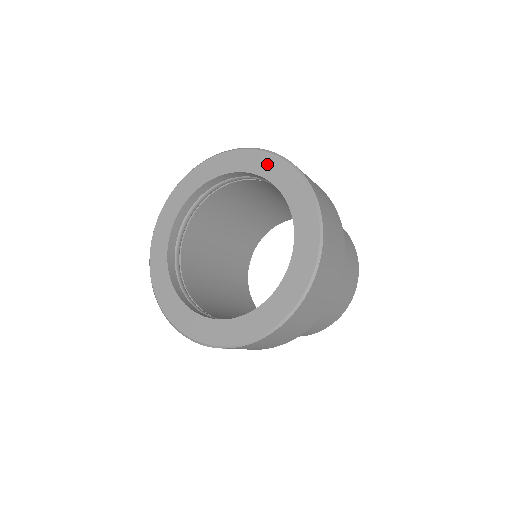
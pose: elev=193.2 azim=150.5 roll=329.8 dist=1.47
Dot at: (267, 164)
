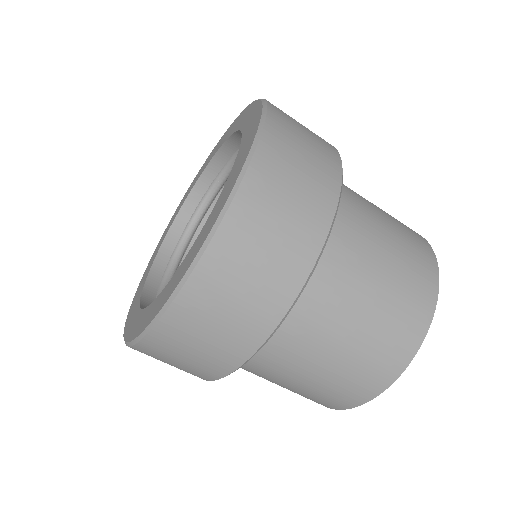
Dot at: (249, 114)
